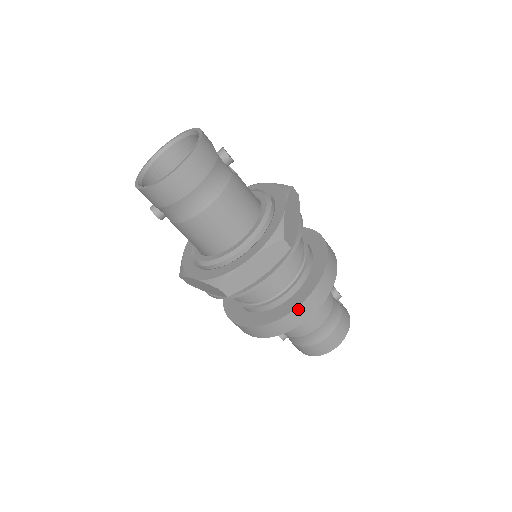
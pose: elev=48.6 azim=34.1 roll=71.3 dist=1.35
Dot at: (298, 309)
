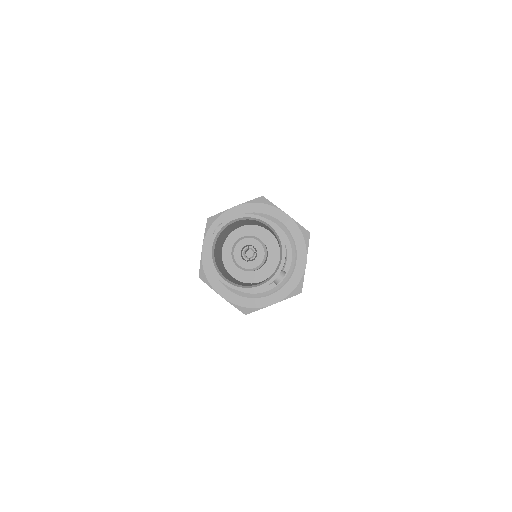
Dot at: occluded
